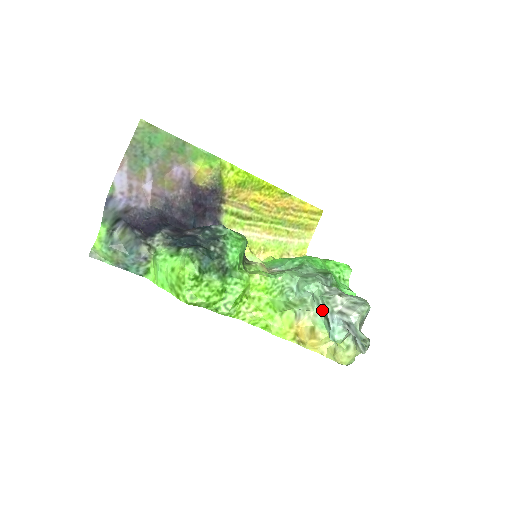
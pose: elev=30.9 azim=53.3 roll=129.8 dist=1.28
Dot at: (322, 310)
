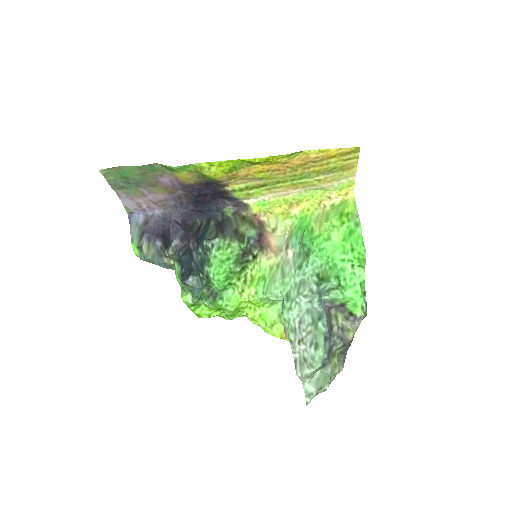
Dot at: occluded
